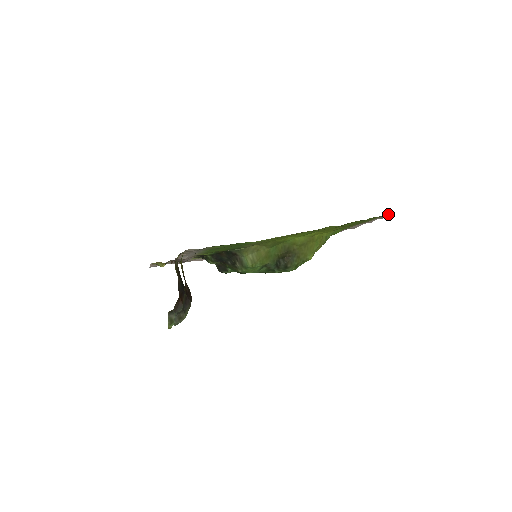
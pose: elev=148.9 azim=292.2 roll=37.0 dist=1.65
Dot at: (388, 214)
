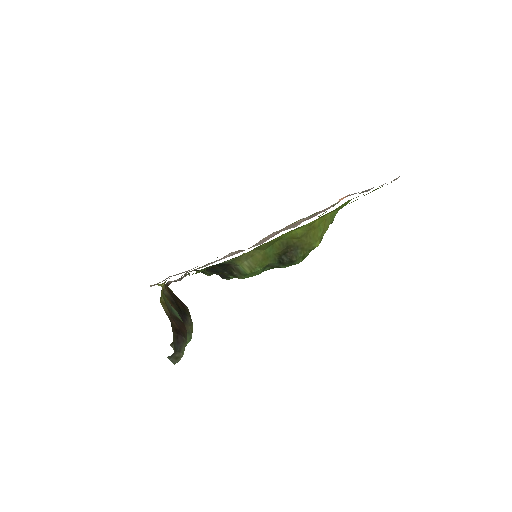
Dot at: occluded
